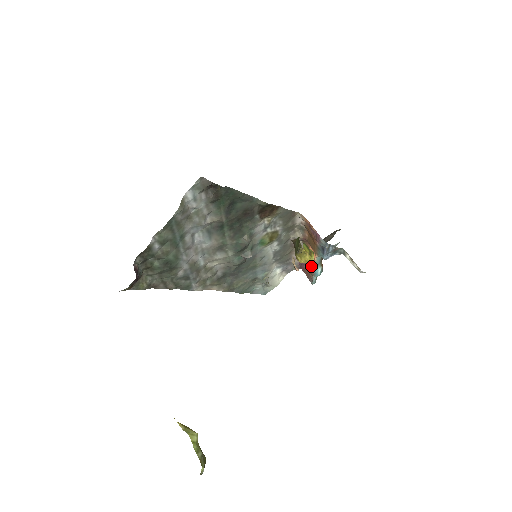
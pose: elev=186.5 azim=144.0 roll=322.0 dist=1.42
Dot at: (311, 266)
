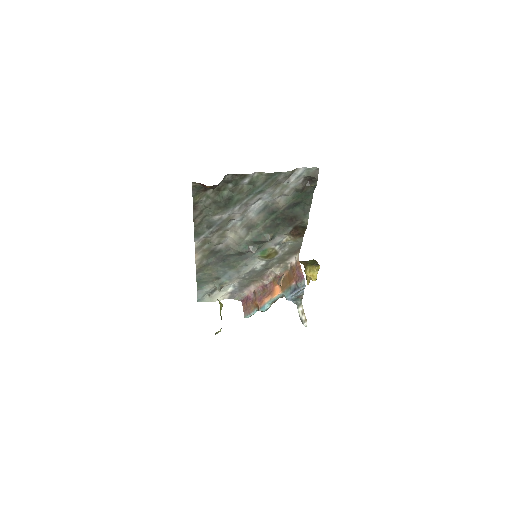
Dot at: (264, 300)
